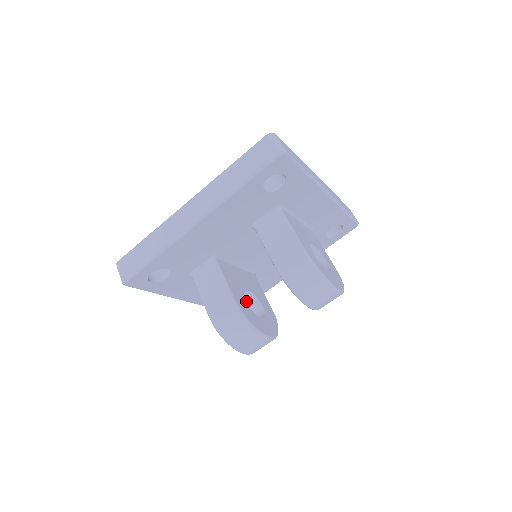
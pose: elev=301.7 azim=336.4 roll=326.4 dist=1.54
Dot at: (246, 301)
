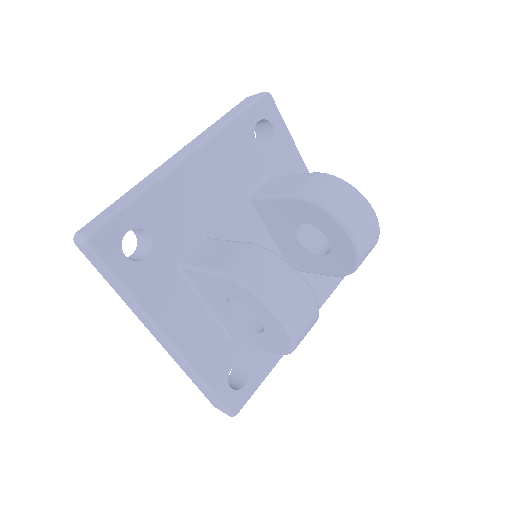
Dot at: occluded
